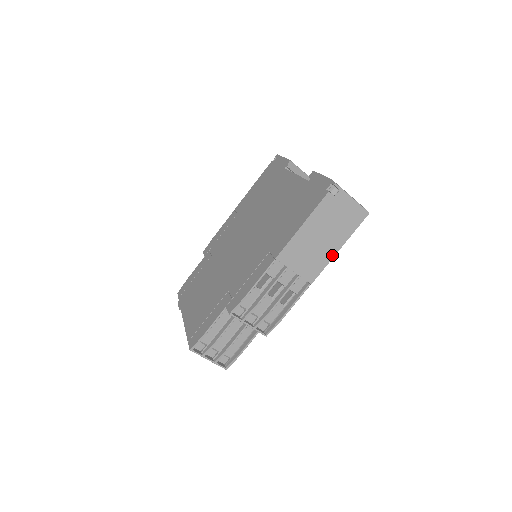
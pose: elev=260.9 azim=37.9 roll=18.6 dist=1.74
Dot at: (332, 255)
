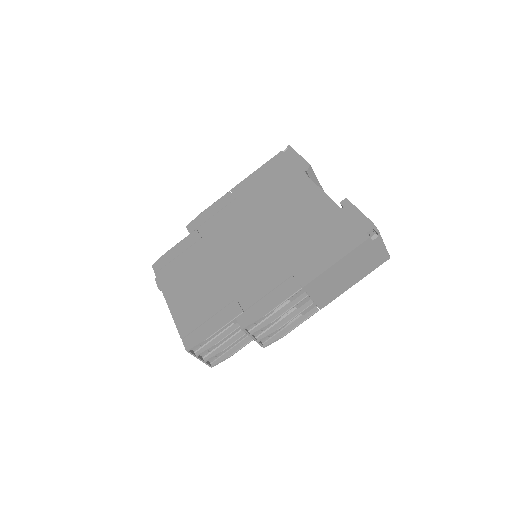
Dot at: (347, 288)
